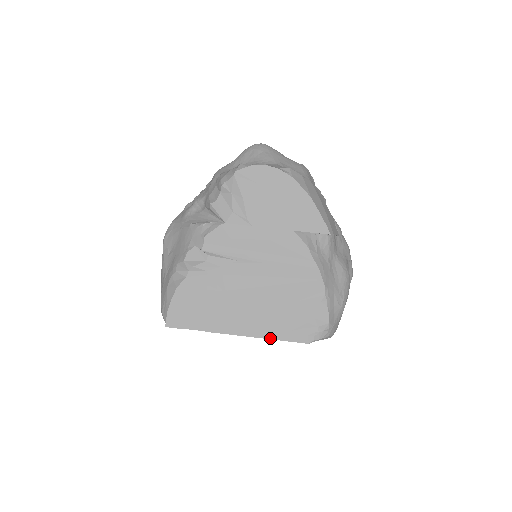
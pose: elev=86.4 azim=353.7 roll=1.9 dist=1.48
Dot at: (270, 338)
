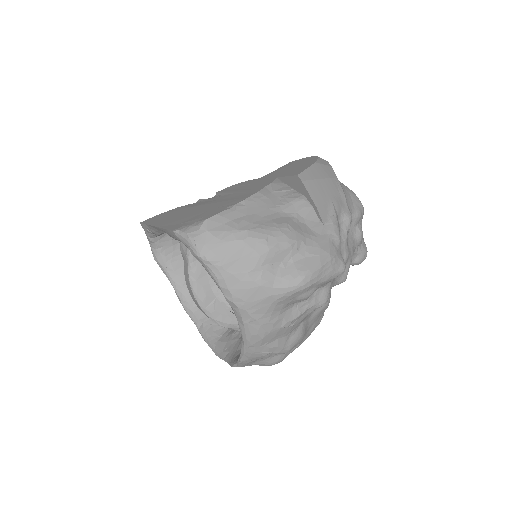
Dot at: (163, 227)
